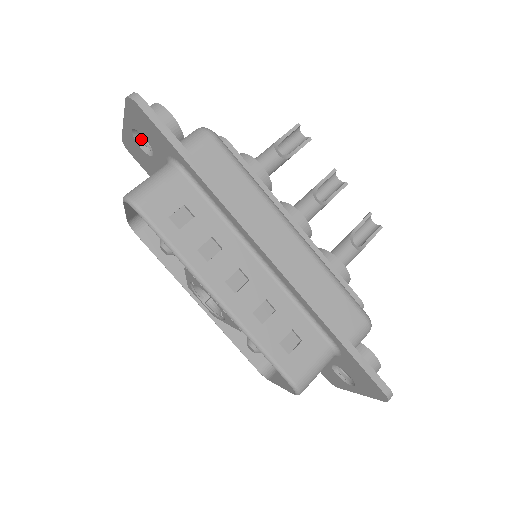
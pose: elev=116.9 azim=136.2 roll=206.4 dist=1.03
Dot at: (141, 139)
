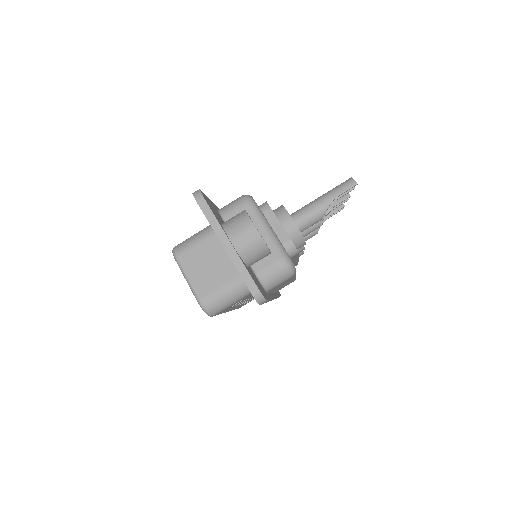
Dot at: occluded
